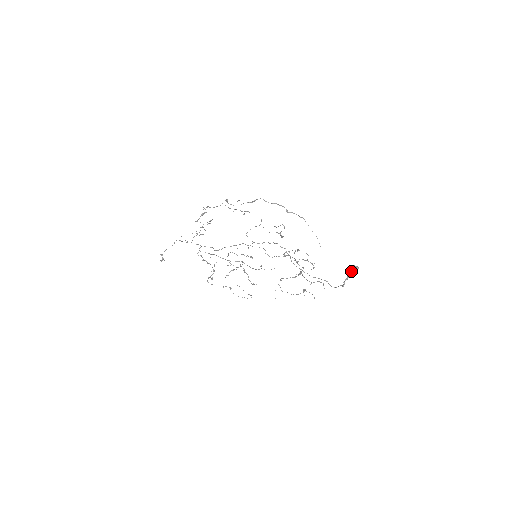
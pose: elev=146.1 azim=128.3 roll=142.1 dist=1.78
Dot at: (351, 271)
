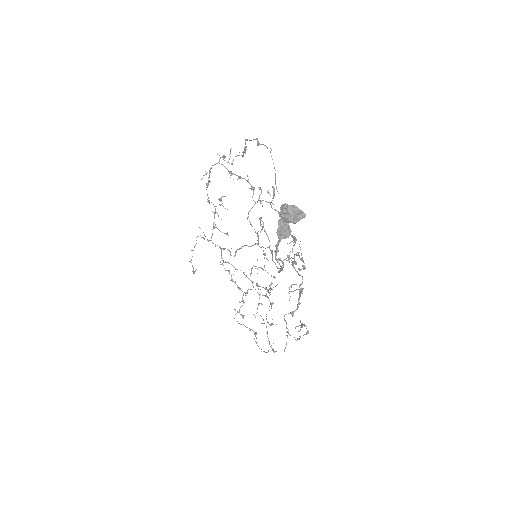
Dot at: (281, 213)
